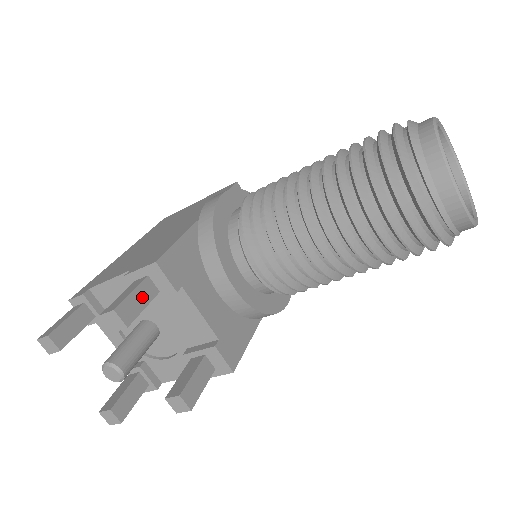
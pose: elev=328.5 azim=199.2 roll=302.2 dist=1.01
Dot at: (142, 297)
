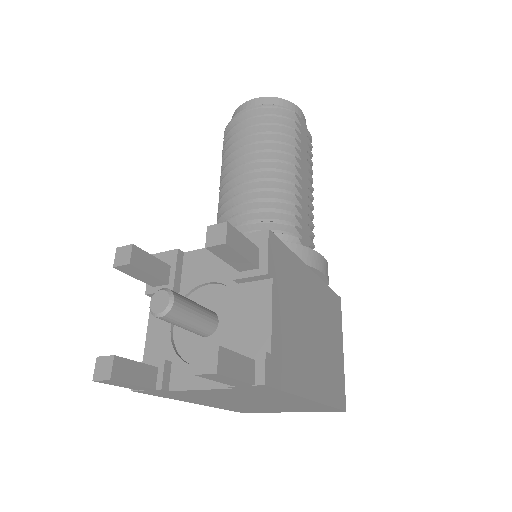
Dot at: occluded
